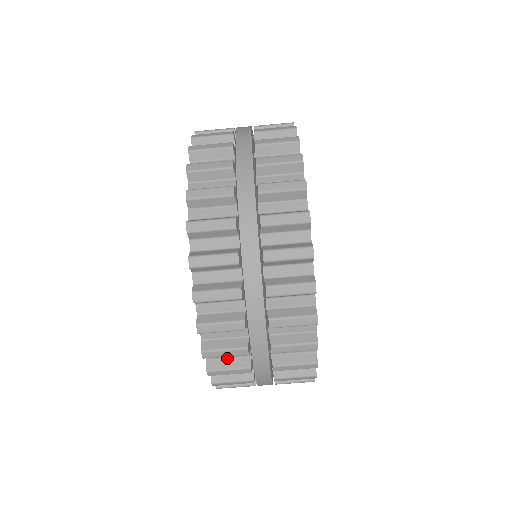
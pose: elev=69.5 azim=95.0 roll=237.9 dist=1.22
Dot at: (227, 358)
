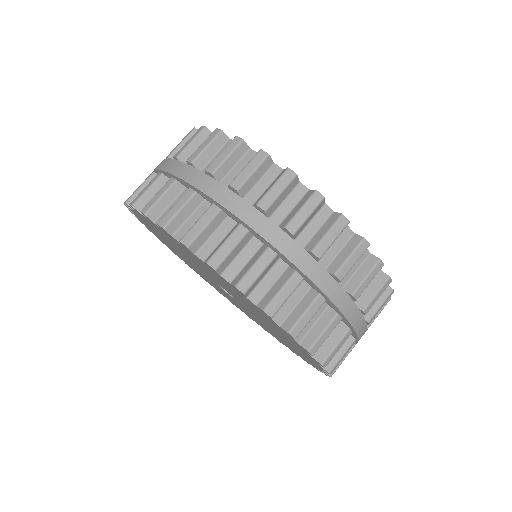
Dot at: occluded
